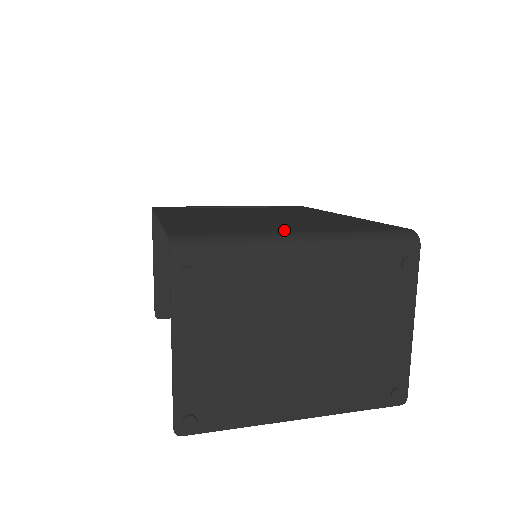
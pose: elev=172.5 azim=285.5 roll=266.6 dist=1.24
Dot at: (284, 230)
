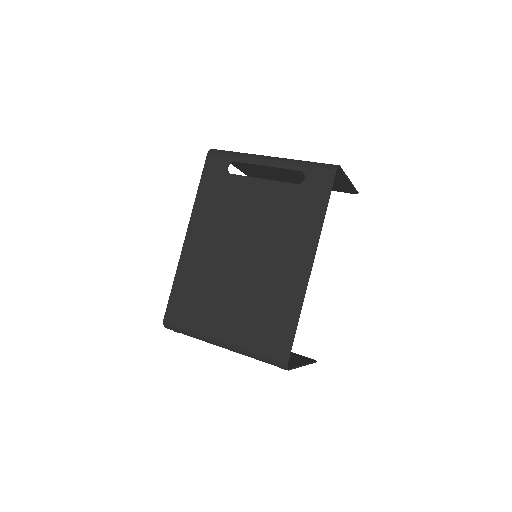
Dot at: (217, 331)
